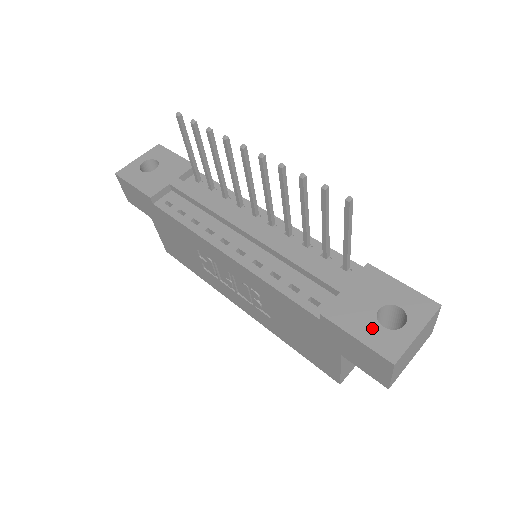
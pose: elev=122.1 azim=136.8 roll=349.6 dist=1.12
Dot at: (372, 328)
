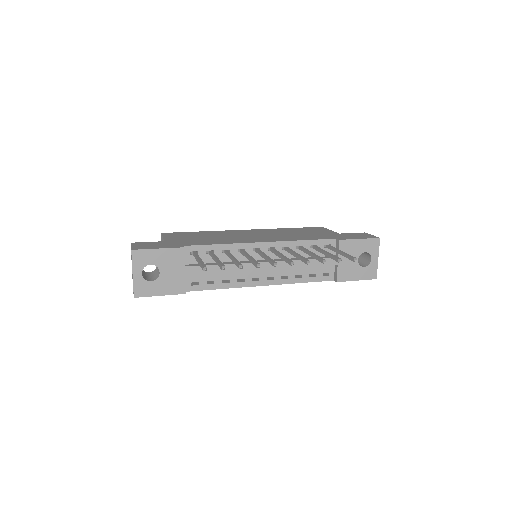
Dot at: (360, 271)
